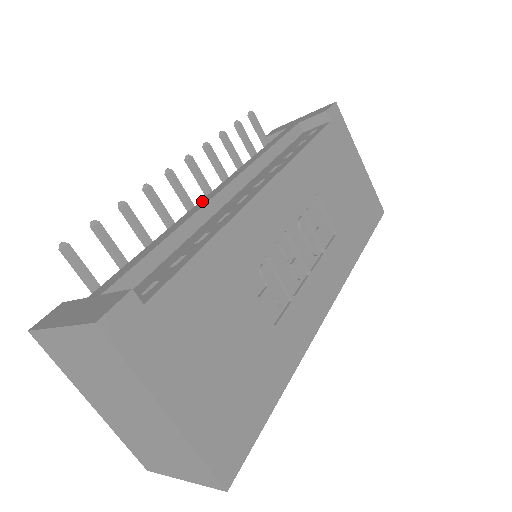
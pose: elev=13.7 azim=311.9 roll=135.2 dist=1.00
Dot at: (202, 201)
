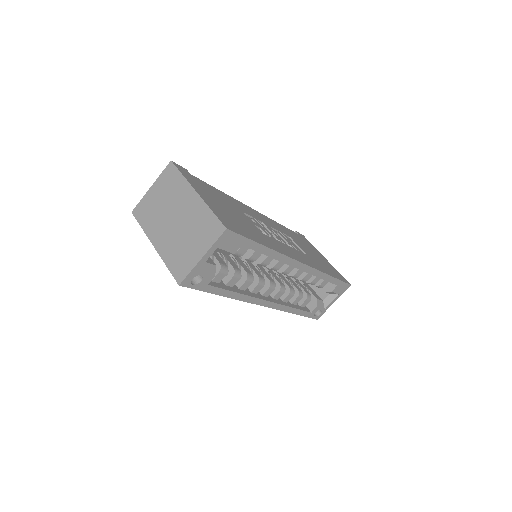
Dot at: occluded
